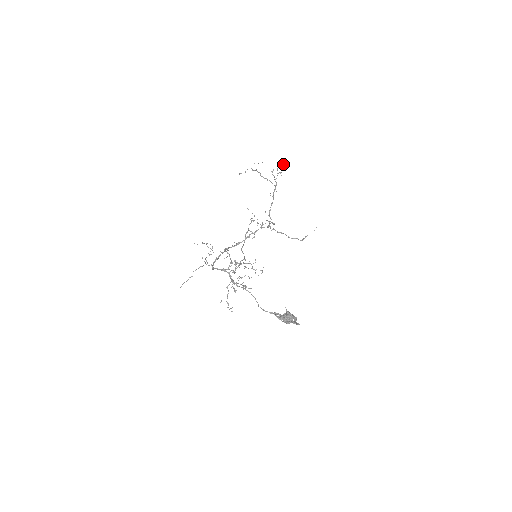
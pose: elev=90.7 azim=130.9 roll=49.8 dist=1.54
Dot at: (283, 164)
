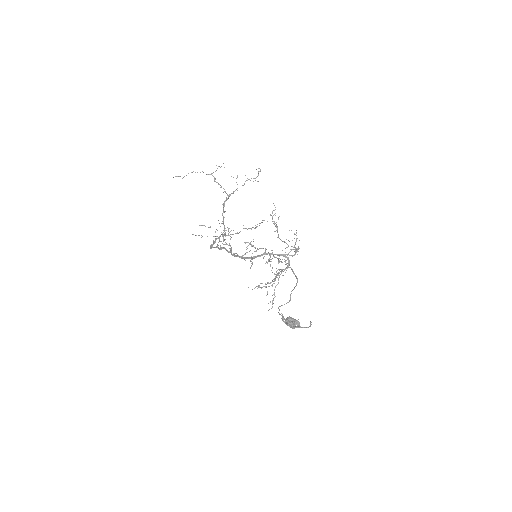
Dot at: (259, 171)
